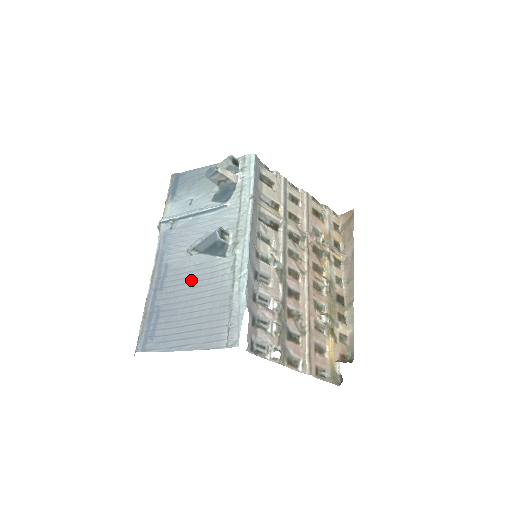
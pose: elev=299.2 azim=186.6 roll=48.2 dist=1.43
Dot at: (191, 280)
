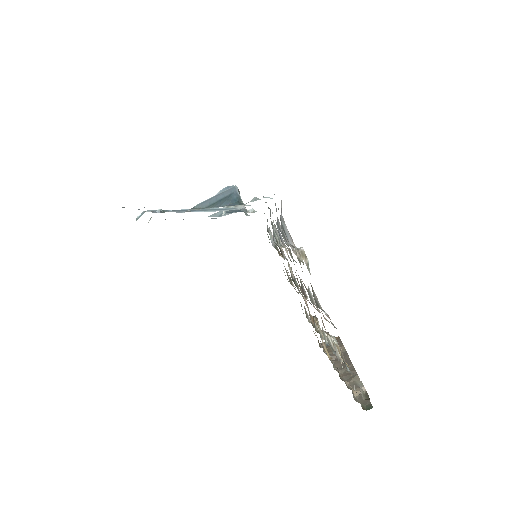
Dot at: occluded
